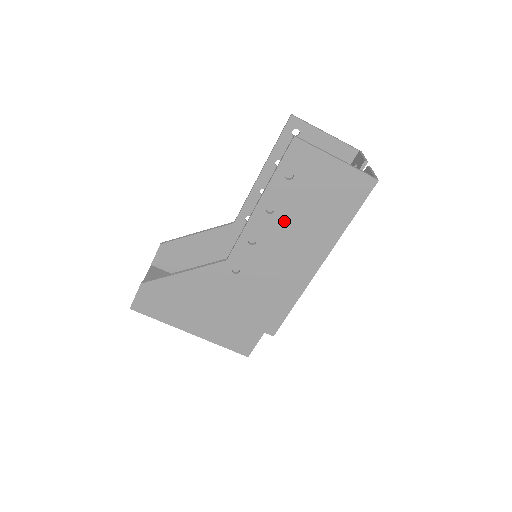
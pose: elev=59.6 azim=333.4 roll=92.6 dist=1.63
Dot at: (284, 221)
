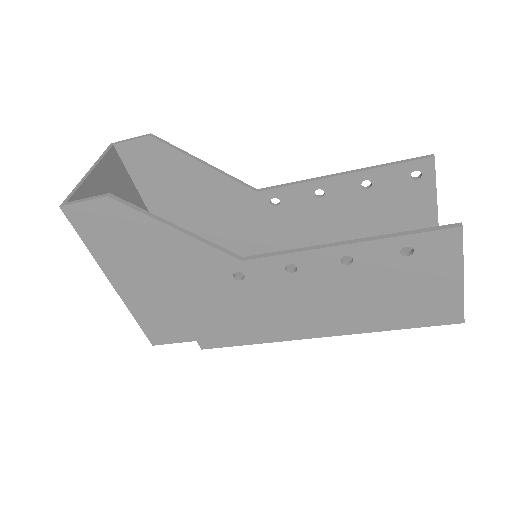
Dot at: (345, 280)
